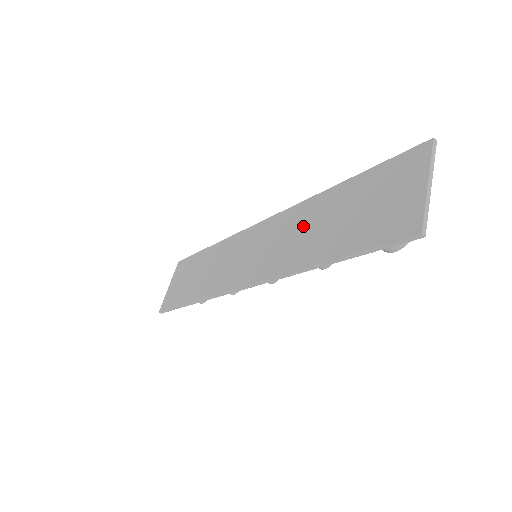
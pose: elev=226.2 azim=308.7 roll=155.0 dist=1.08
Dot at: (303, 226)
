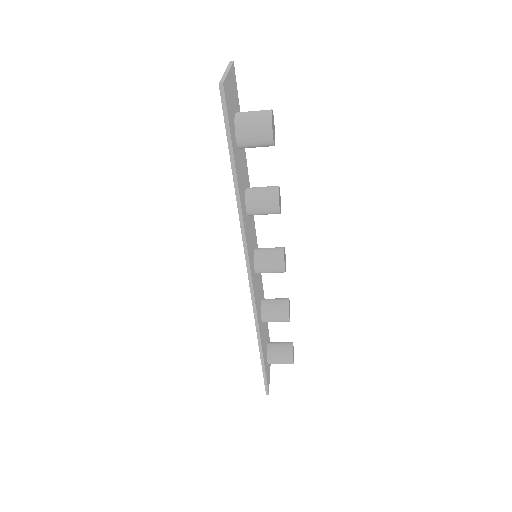
Dot at: occluded
